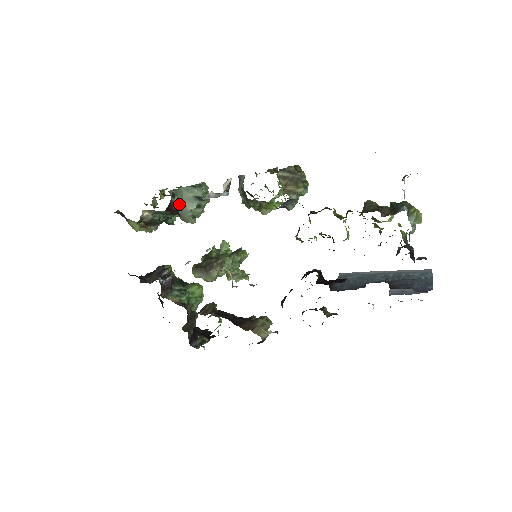
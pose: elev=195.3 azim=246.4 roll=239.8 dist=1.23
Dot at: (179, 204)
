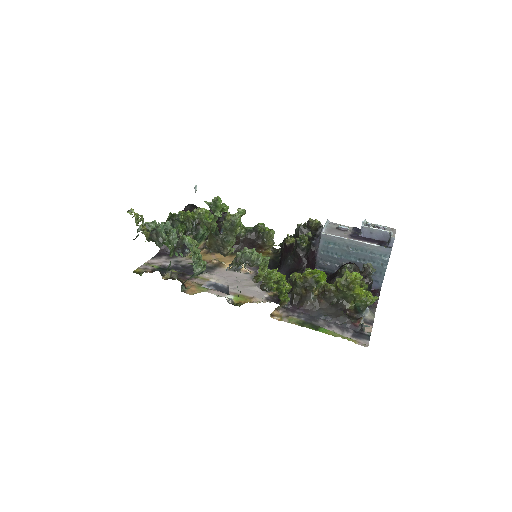
Dot at: occluded
